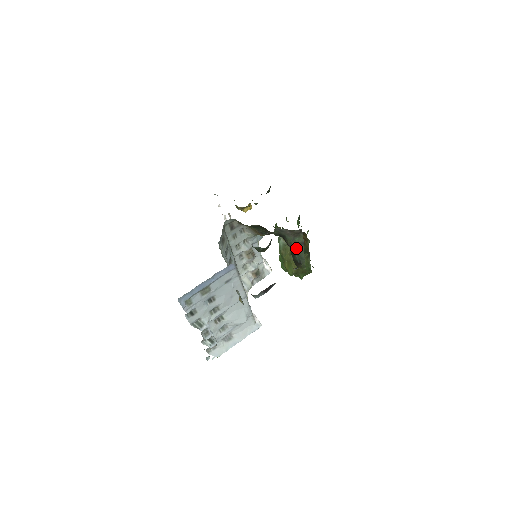
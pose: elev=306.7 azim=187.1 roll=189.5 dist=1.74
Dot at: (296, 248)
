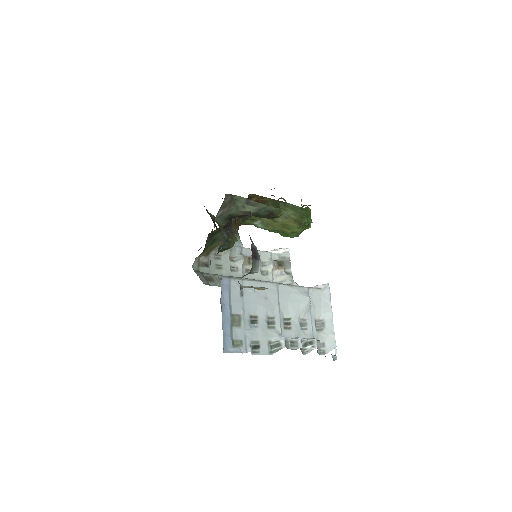
Dot at: (249, 209)
